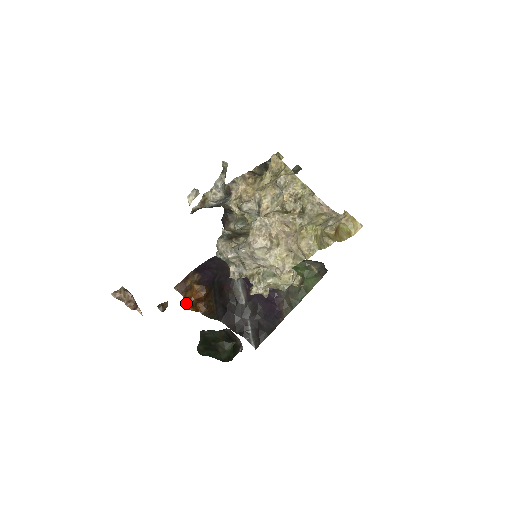
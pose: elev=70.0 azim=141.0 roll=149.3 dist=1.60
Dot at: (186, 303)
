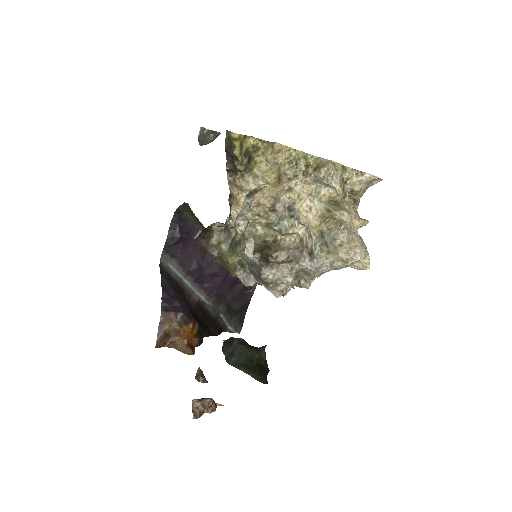
Dot at: (187, 351)
